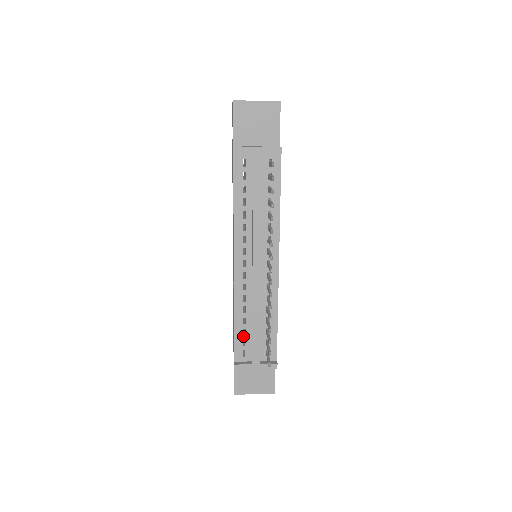
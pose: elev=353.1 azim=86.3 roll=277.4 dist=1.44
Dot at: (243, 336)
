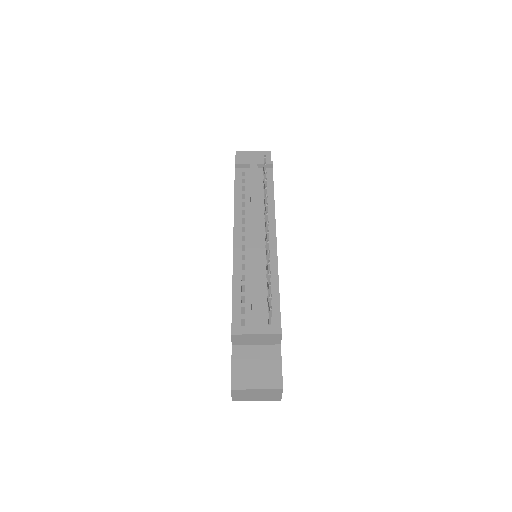
Dot at: (242, 303)
